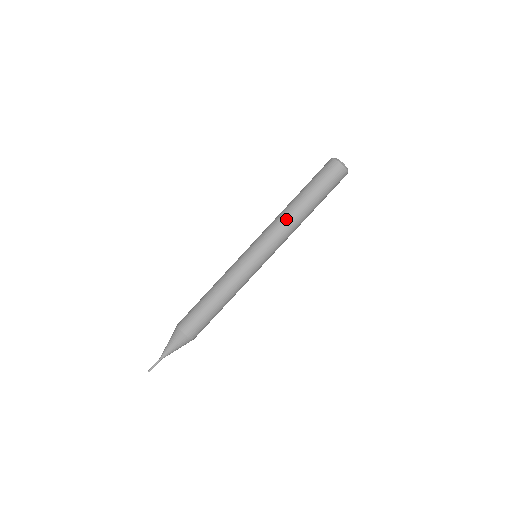
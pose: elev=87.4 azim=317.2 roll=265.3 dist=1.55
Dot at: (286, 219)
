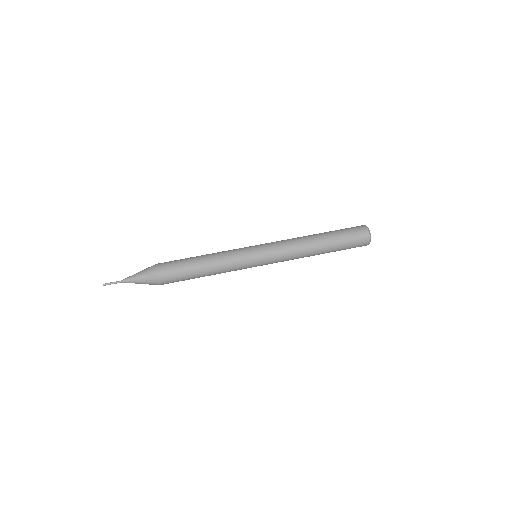
Dot at: occluded
